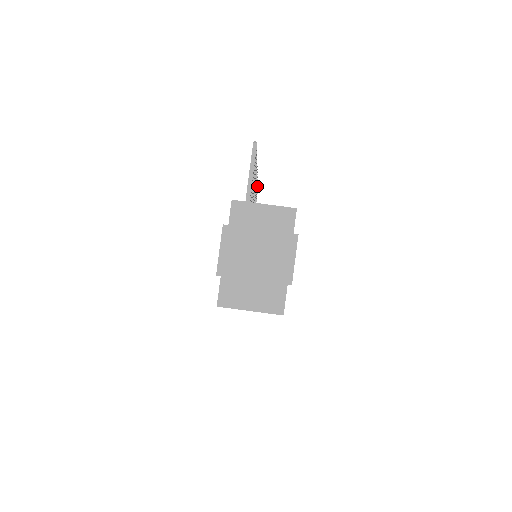
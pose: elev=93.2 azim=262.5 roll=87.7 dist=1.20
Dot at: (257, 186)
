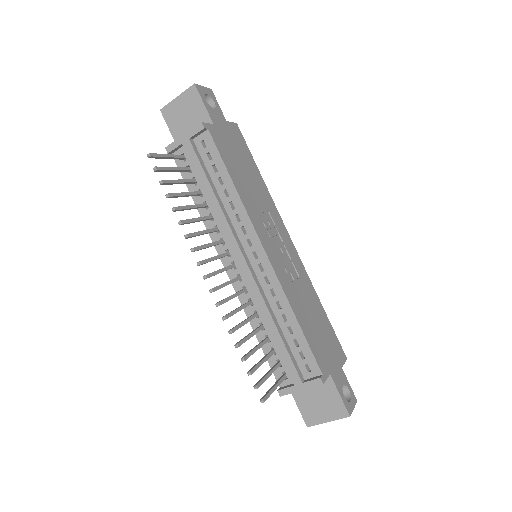
Dot at: occluded
